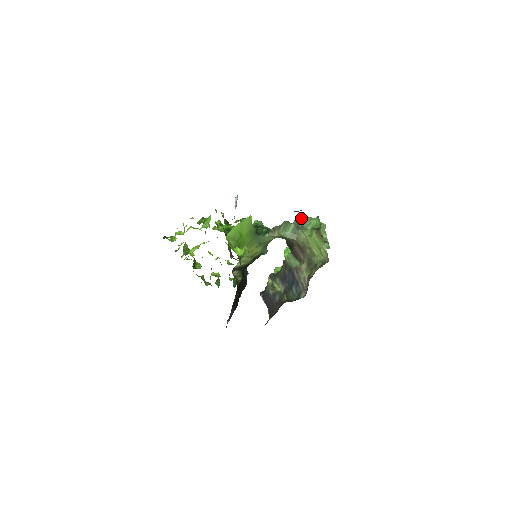
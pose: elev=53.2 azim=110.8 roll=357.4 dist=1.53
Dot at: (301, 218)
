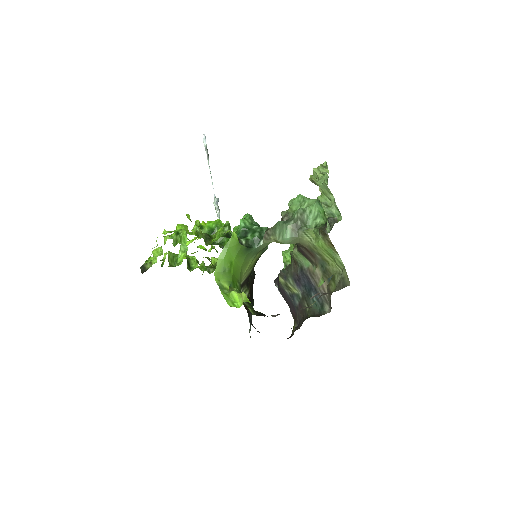
Dot at: (296, 202)
